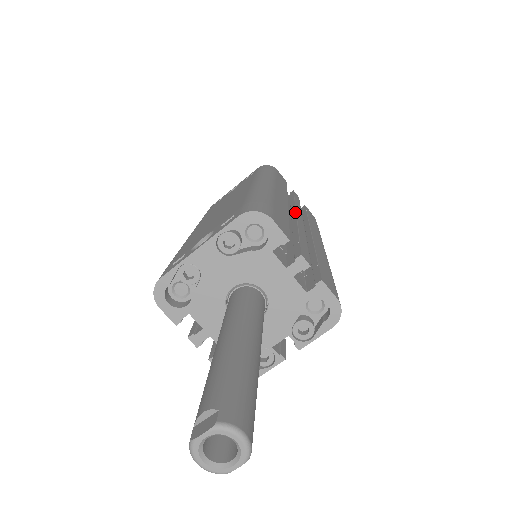
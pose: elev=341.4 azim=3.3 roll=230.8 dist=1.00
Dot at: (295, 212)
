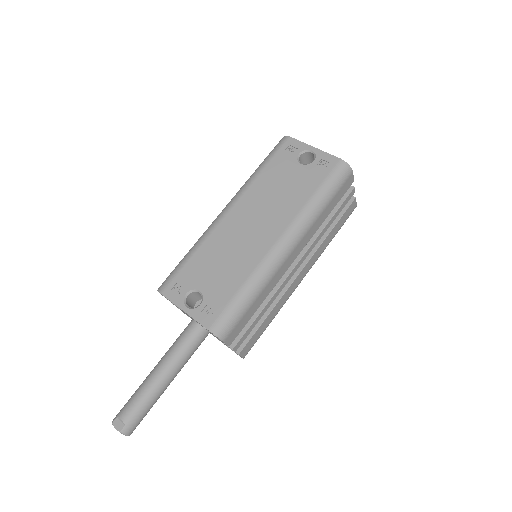
Dot at: (299, 261)
